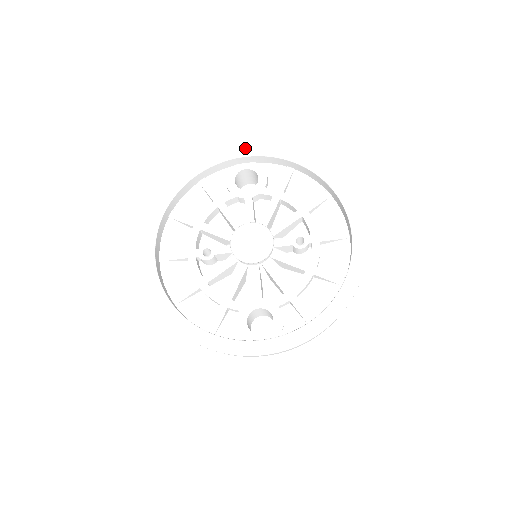
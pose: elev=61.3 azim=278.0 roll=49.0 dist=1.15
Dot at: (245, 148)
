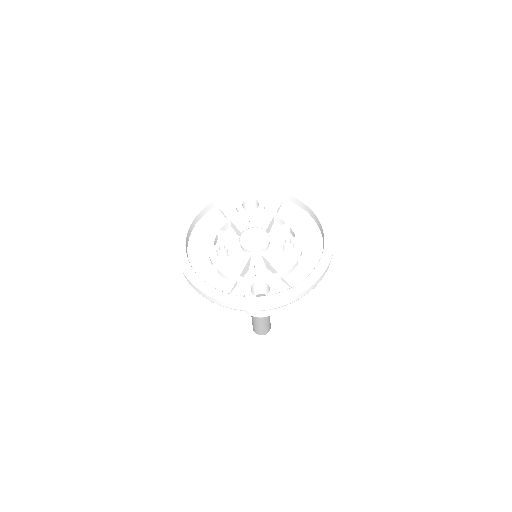
Dot at: (250, 184)
